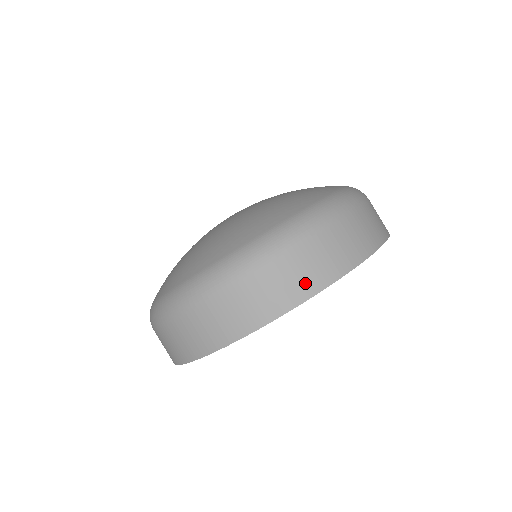
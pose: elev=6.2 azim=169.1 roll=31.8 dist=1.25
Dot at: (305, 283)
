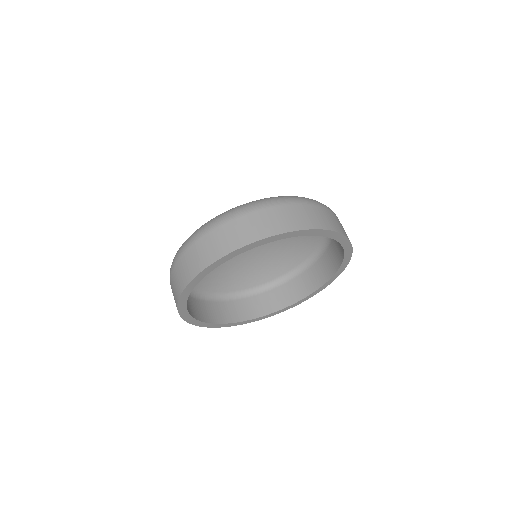
Dot at: (187, 274)
